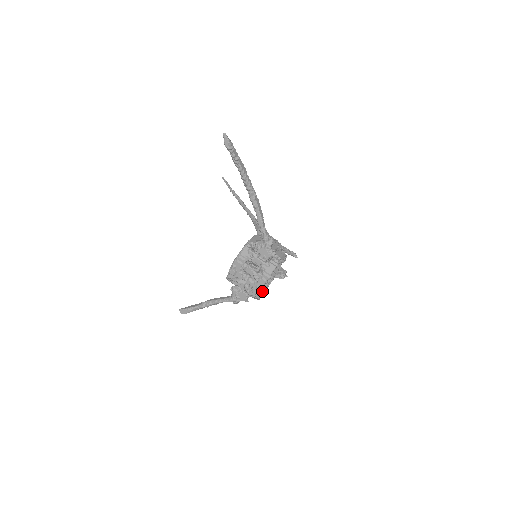
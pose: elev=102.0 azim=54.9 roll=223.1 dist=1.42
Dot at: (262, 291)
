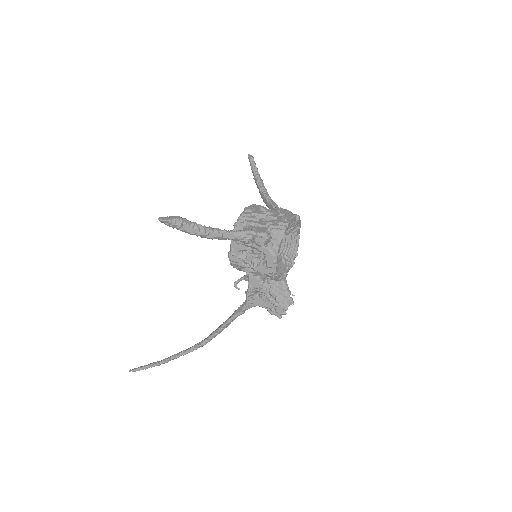
Dot at: (276, 259)
